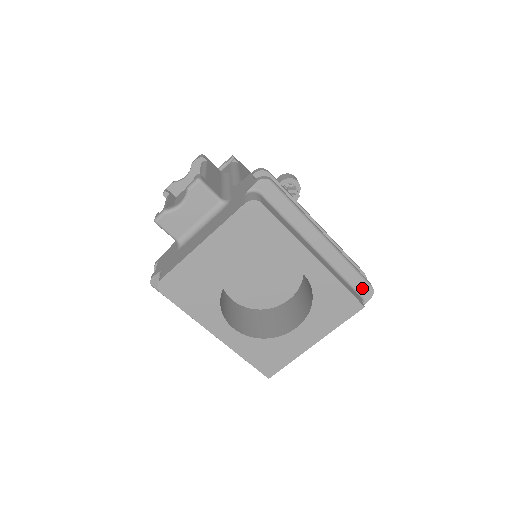
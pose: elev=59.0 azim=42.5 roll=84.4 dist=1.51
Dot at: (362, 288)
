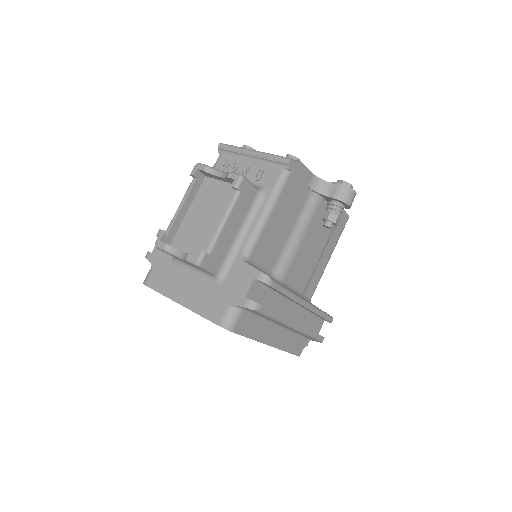
Dot at: (313, 339)
